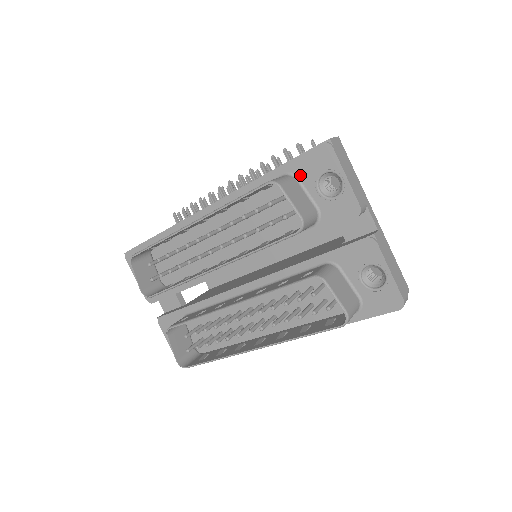
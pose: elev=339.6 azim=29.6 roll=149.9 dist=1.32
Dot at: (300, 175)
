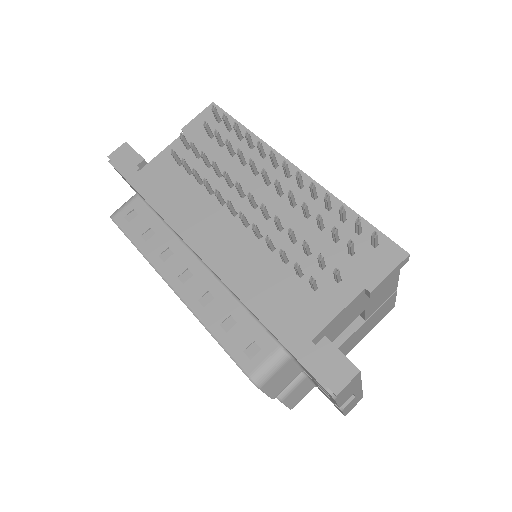
Dot at: (297, 361)
